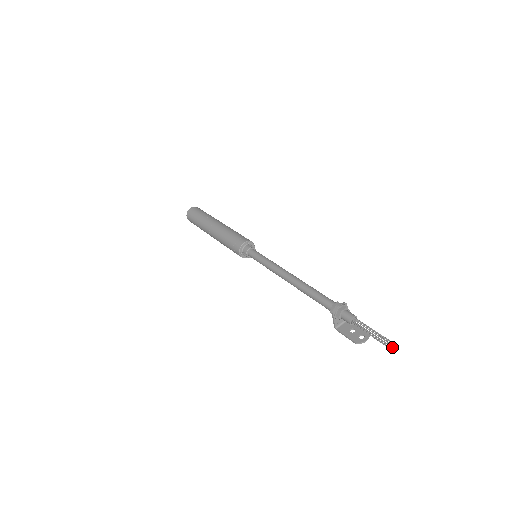
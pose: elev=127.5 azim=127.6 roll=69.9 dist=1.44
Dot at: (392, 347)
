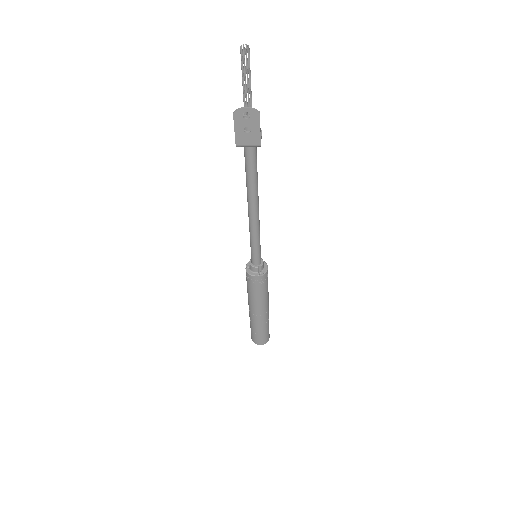
Dot at: (241, 47)
